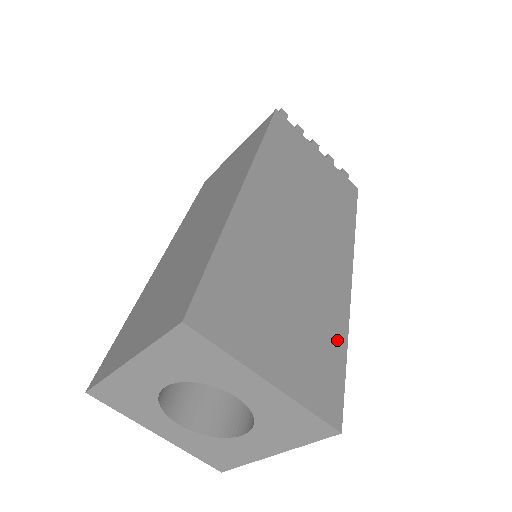
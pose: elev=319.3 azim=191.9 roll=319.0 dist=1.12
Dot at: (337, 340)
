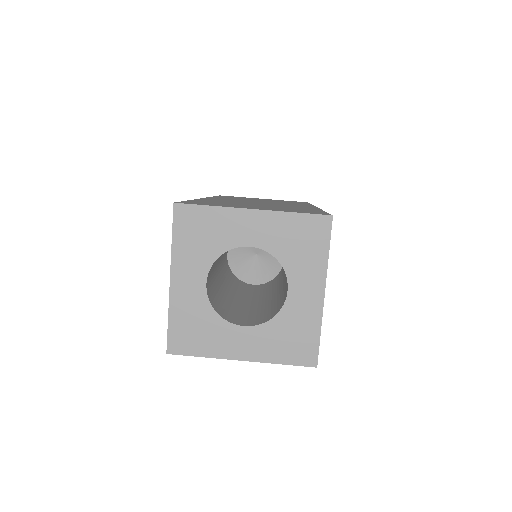
Dot at: occluded
